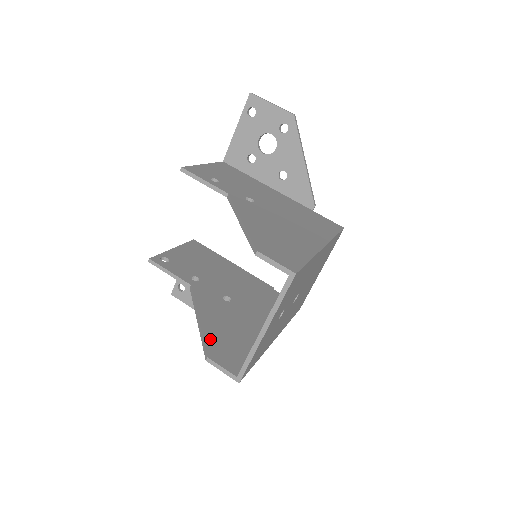
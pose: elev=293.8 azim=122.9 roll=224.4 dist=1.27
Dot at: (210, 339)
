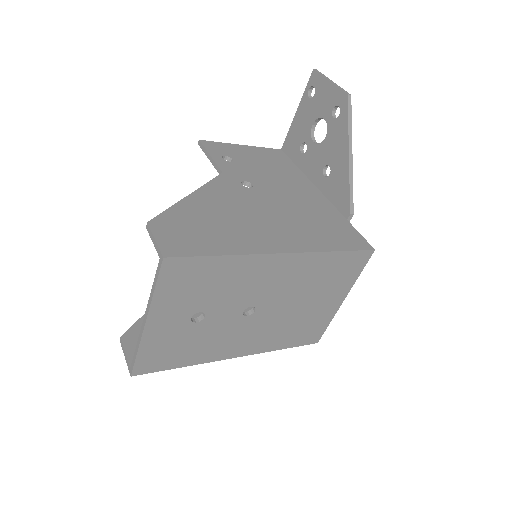
Dot at: occluded
